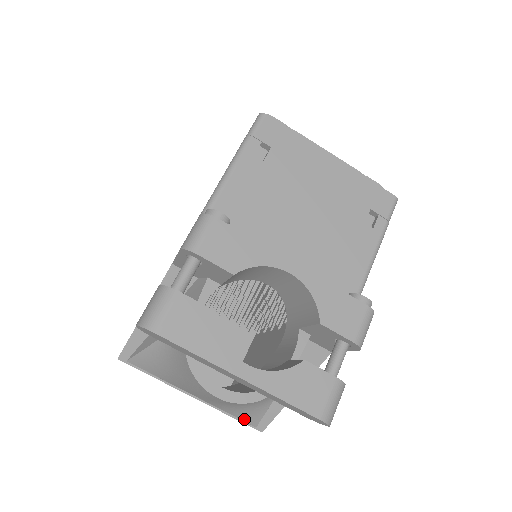
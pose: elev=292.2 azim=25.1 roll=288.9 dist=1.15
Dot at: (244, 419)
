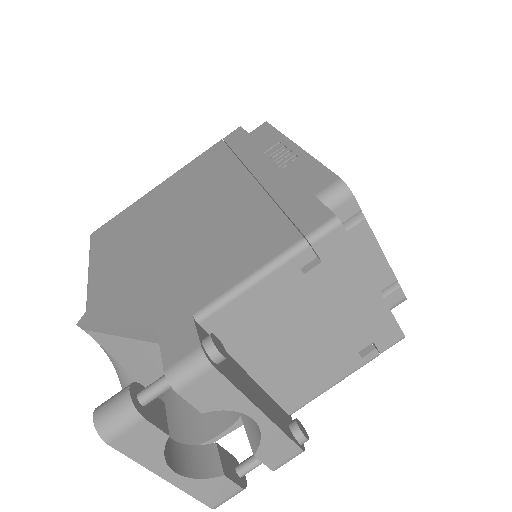
Dot at: occluded
